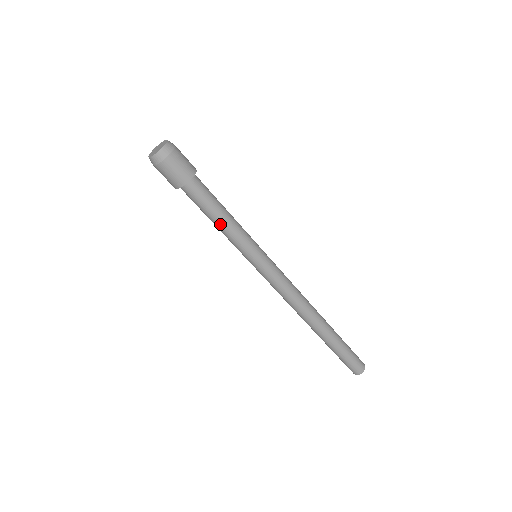
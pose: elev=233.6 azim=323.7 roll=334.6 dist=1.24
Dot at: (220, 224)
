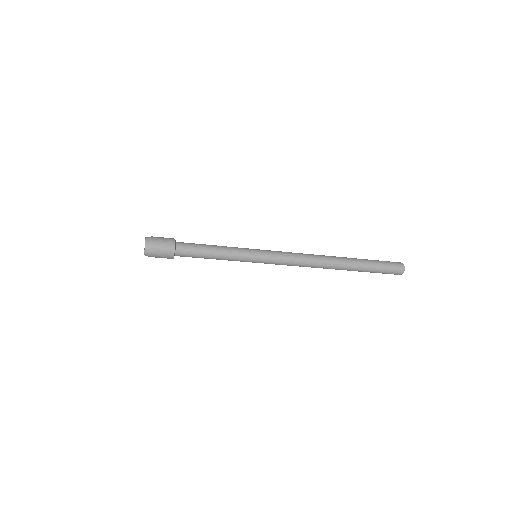
Dot at: (215, 256)
